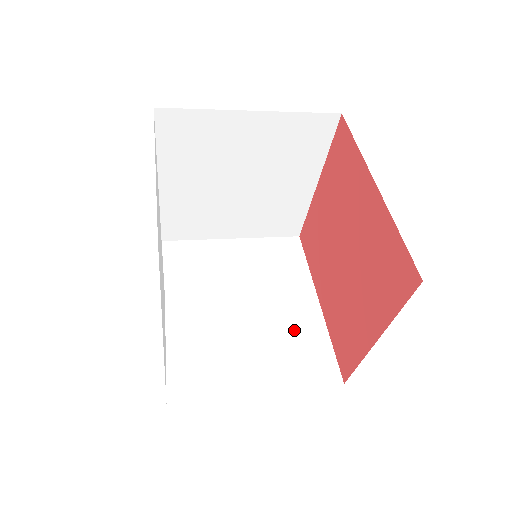
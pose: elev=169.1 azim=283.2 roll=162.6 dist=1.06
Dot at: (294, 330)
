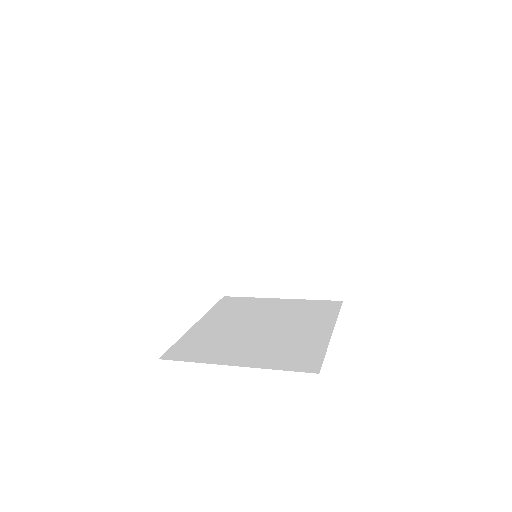
Dot at: (295, 341)
